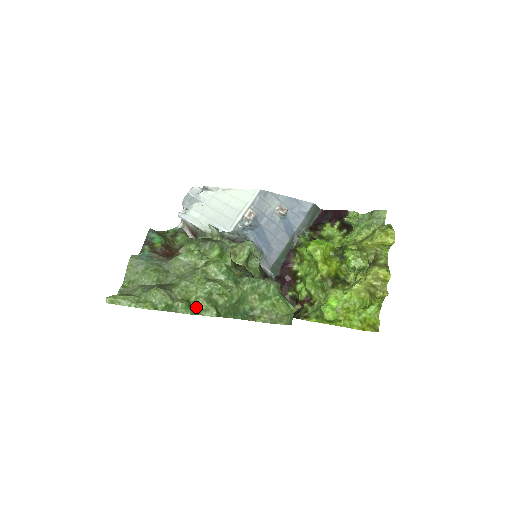
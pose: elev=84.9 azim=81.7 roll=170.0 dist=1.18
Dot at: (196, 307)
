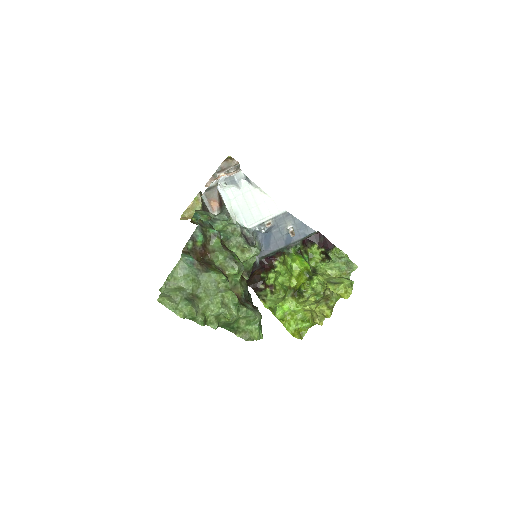
Dot at: (207, 320)
